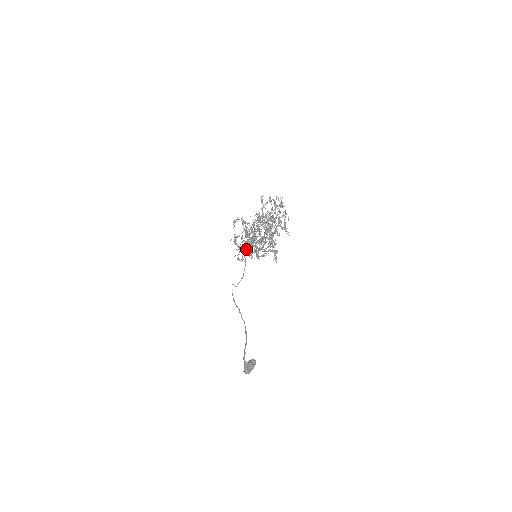
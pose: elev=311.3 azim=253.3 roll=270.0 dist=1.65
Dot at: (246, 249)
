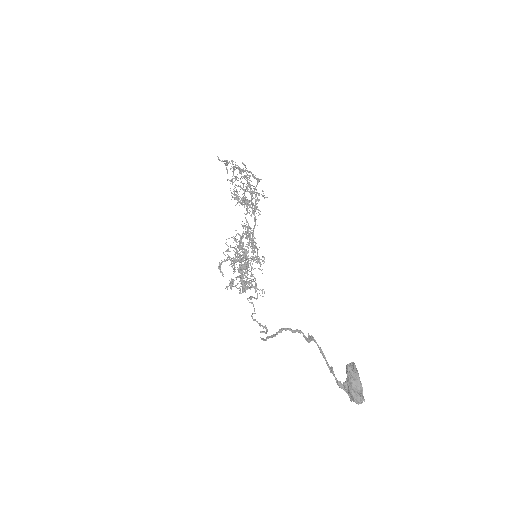
Dot at: occluded
